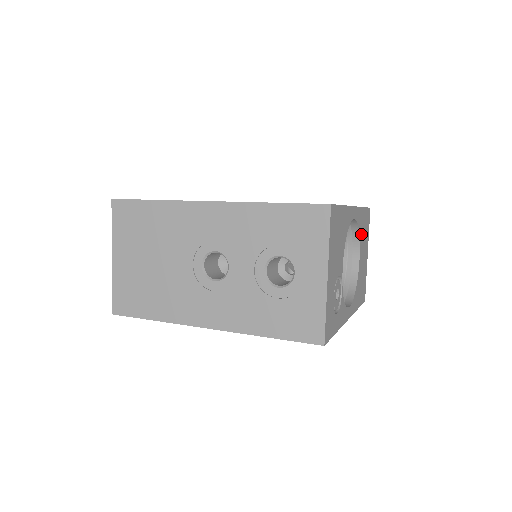
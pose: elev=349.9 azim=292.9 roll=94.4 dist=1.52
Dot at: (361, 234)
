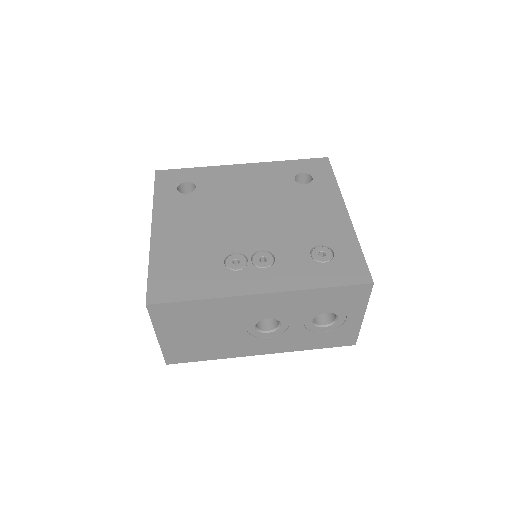
Dot at: occluded
